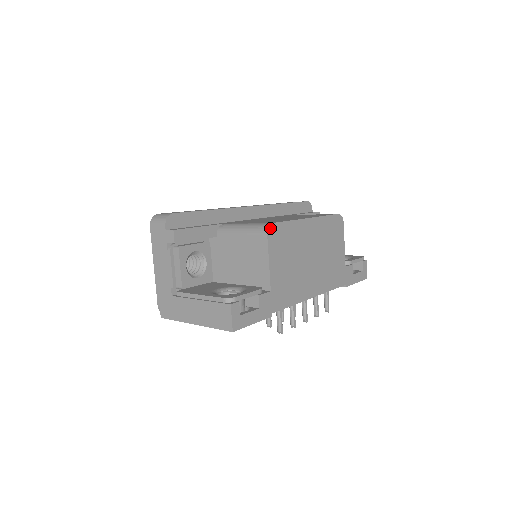
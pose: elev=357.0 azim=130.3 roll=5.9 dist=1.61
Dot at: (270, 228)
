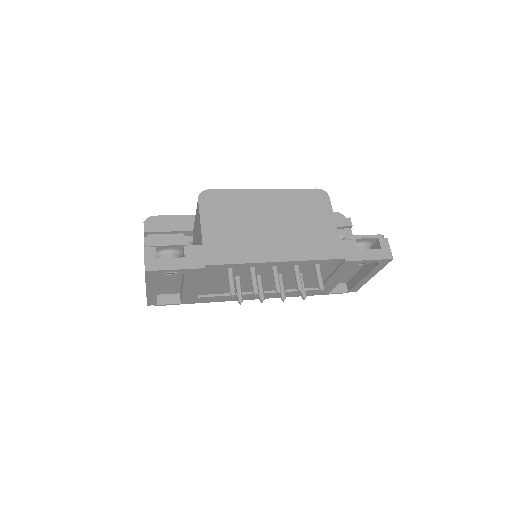
Dot at: (202, 193)
